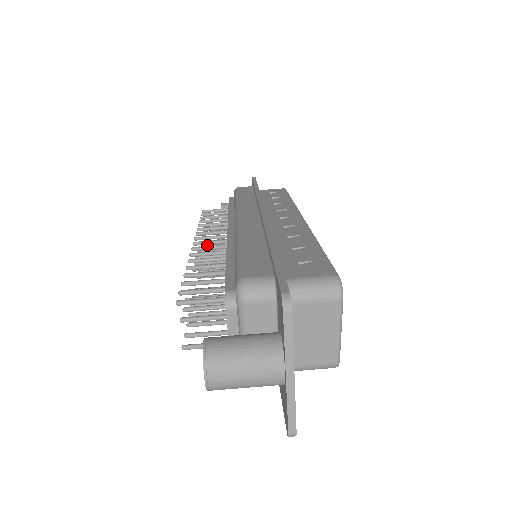
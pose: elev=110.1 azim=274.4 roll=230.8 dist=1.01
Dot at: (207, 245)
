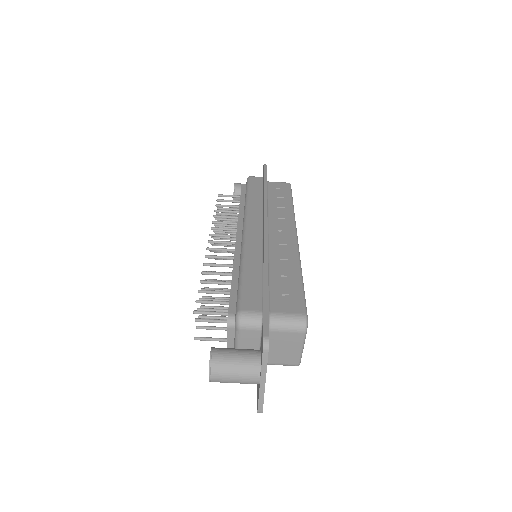
Dot at: occluded
